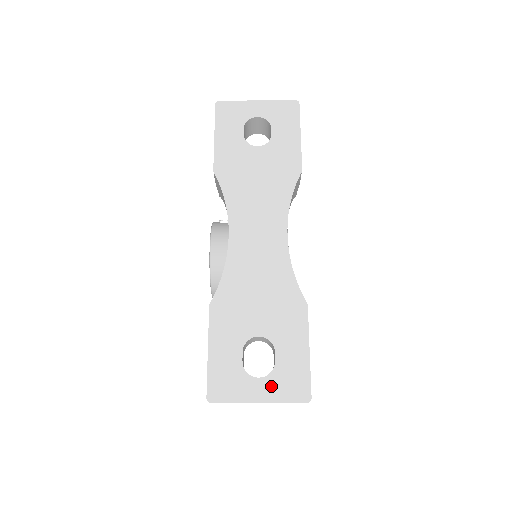
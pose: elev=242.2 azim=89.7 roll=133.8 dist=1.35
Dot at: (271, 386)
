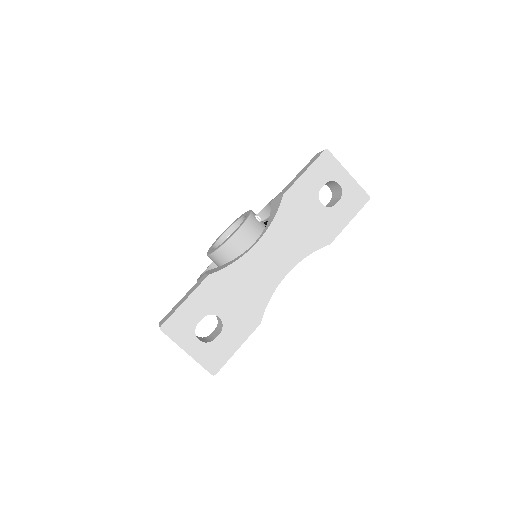
Dot at: (201, 350)
